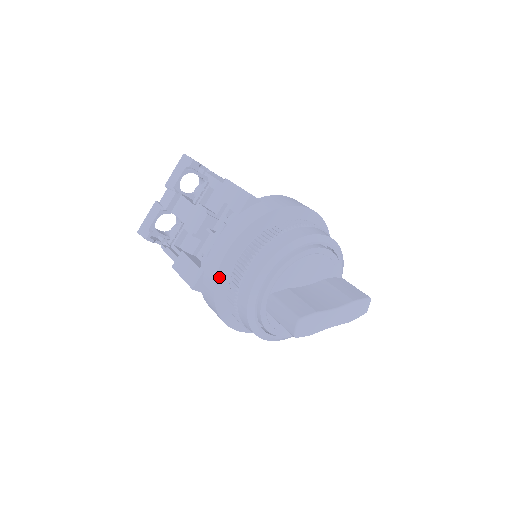
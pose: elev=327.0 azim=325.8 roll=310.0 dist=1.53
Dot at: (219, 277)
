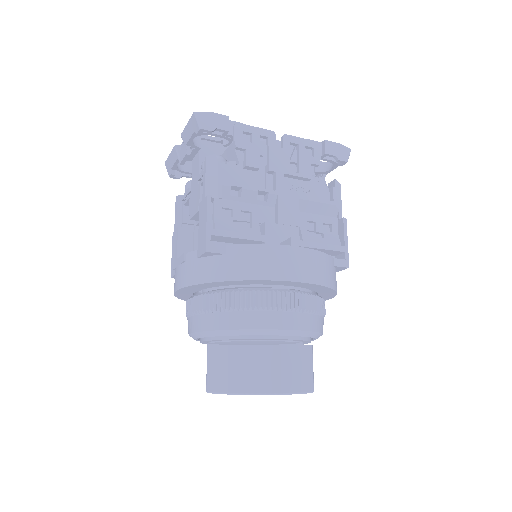
Dot at: (179, 296)
